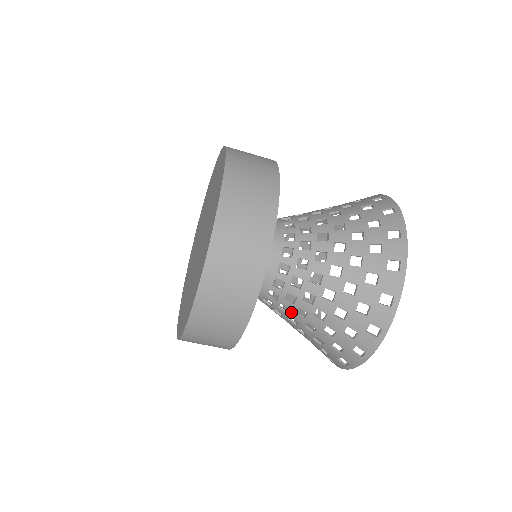
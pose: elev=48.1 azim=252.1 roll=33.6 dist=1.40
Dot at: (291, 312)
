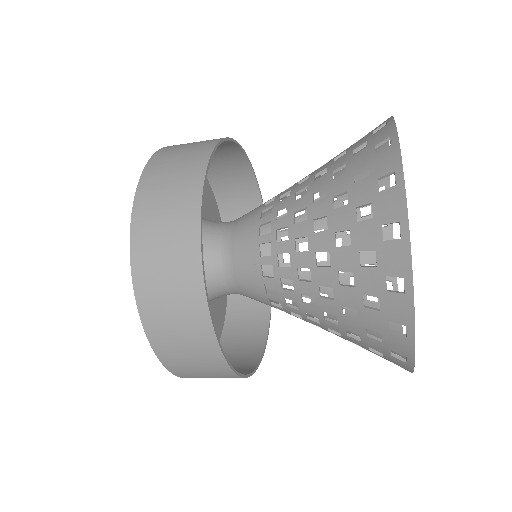
Dot at: (300, 305)
